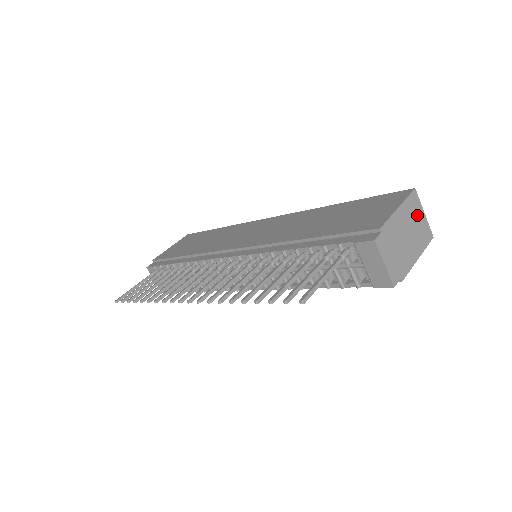
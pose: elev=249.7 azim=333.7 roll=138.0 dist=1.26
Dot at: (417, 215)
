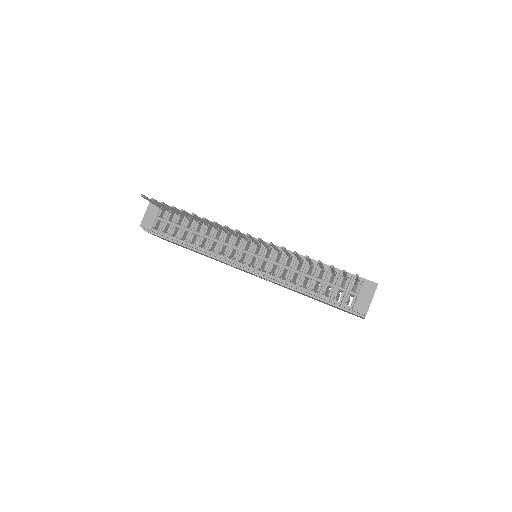
Dot at: occluded
